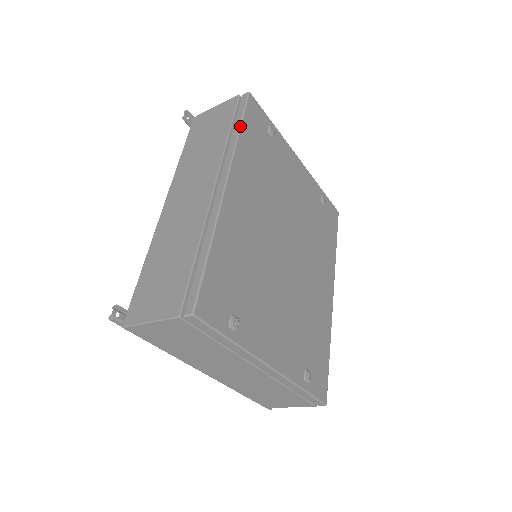
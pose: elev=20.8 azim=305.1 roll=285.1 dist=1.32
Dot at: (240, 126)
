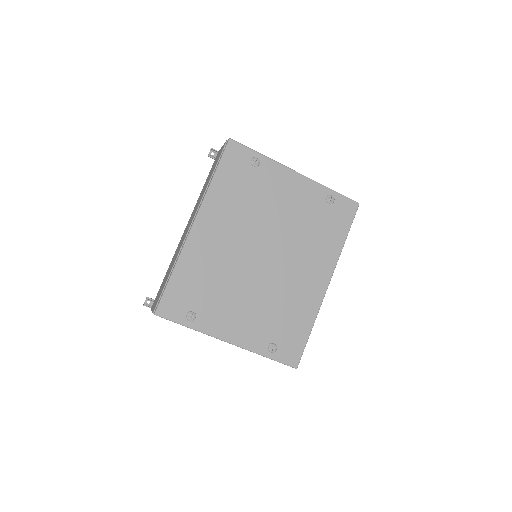
Dot at: (214, 173)
